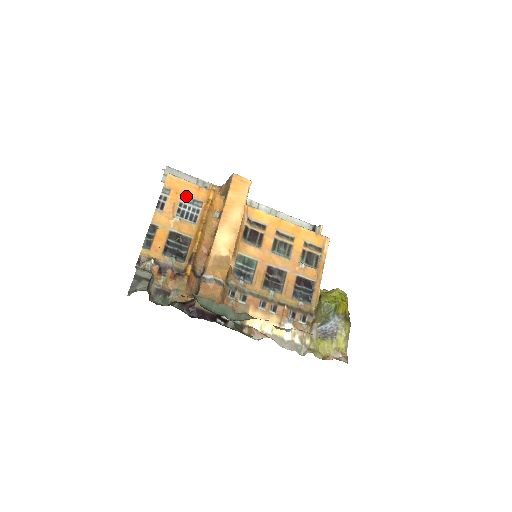
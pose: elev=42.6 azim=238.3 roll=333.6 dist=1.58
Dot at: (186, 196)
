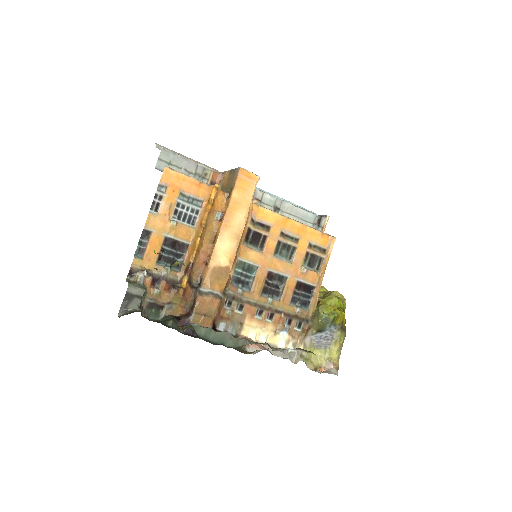
Dot at: (184, 194)
